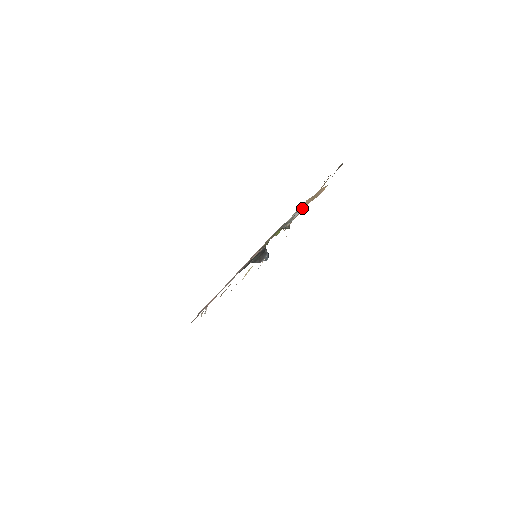
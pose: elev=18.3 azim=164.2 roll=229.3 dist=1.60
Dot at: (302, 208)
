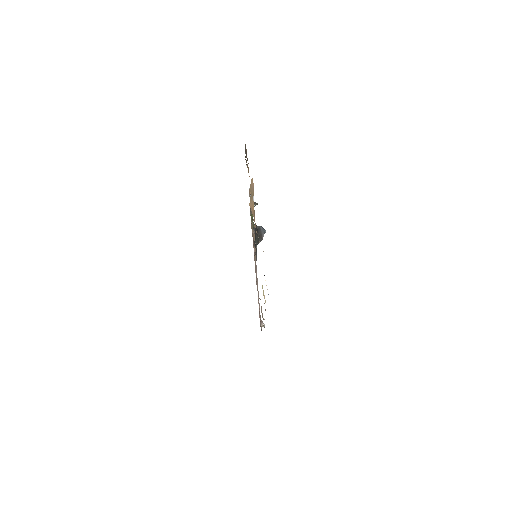
Dot at: (252, 212)
